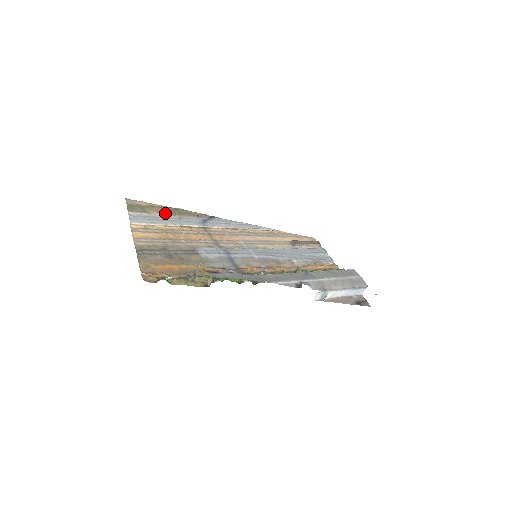
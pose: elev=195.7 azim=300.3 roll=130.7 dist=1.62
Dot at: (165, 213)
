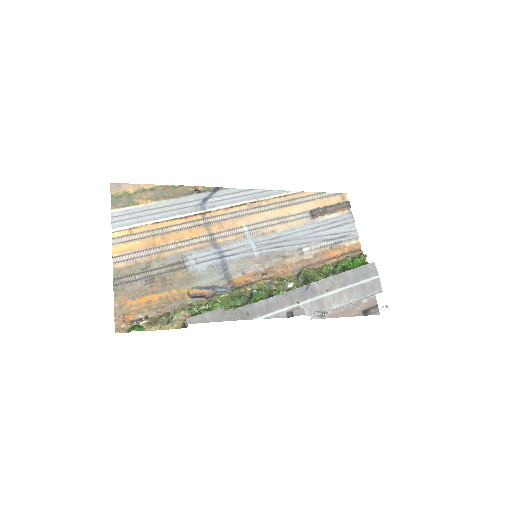
Dot at: (157, 199)
